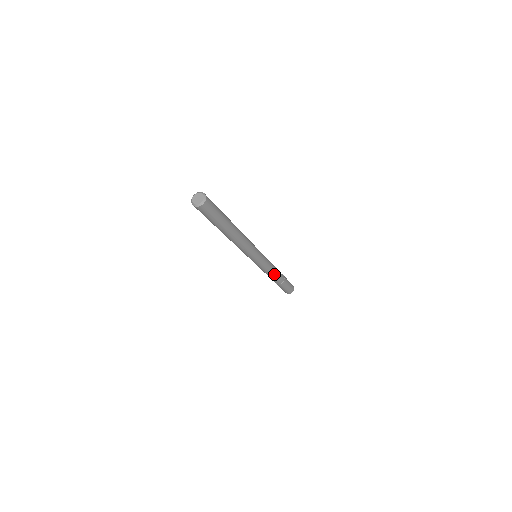
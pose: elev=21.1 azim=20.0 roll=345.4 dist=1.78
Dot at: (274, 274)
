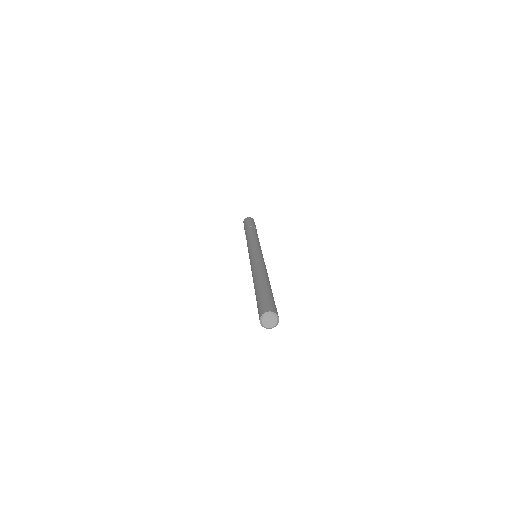
Dot at: occluded
